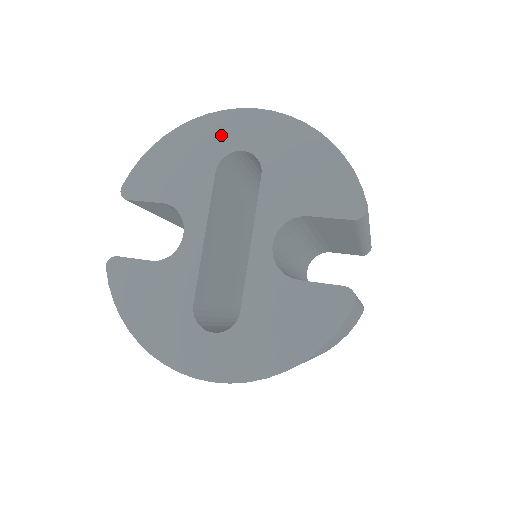
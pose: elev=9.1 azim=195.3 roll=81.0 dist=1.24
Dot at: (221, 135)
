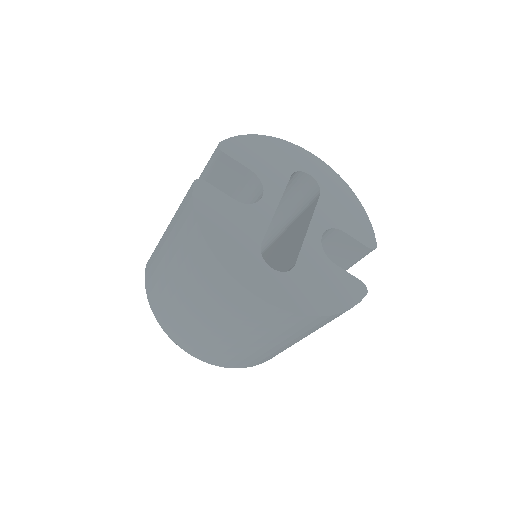
Dot at: (298, 159)
